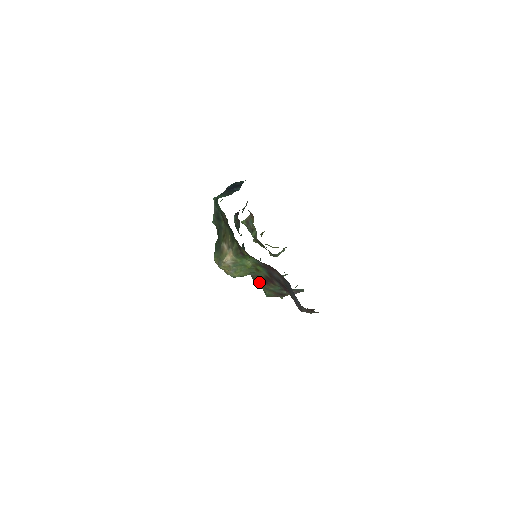
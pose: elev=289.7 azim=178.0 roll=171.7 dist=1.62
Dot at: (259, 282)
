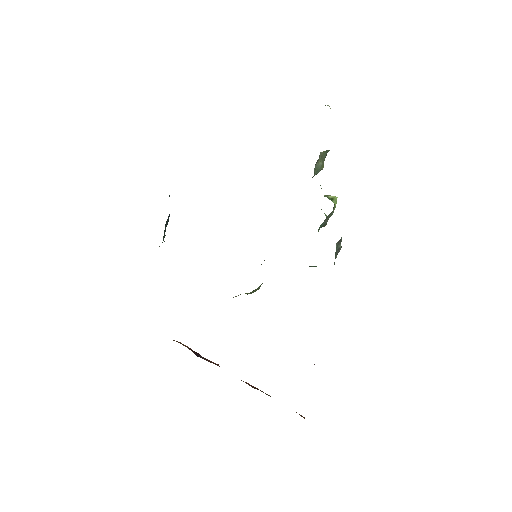
Dot at: occluded
